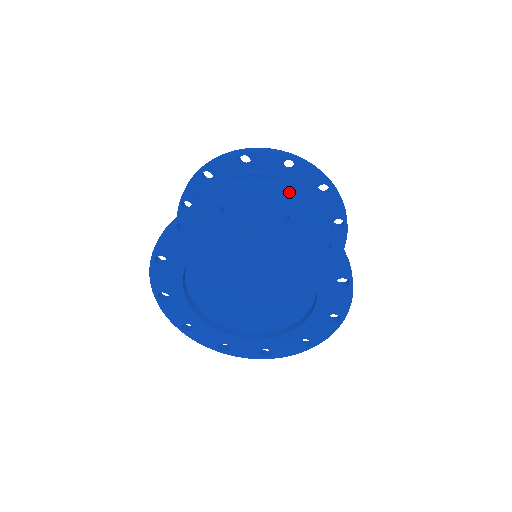
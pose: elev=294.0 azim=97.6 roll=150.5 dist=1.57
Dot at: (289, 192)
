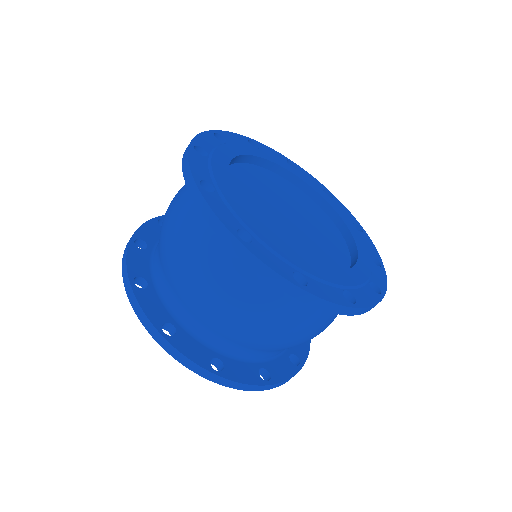
Dot at: (255, 331)
